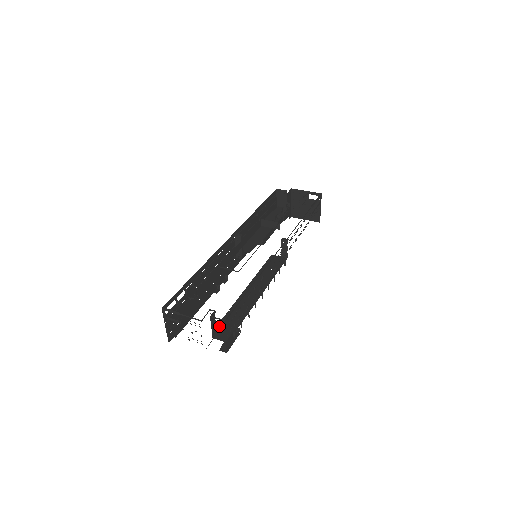
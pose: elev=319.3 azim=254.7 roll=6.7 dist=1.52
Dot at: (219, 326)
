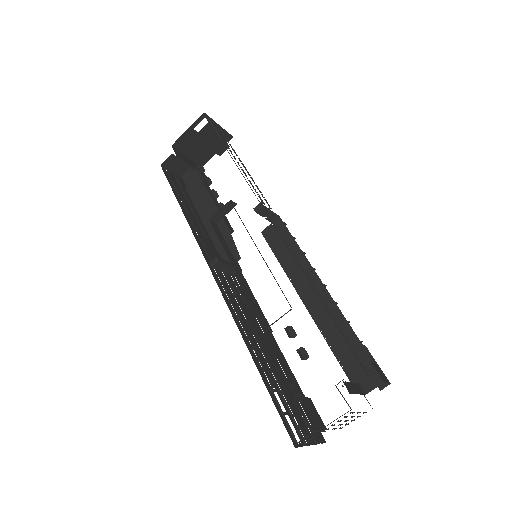
Dot at: (349, 374)
